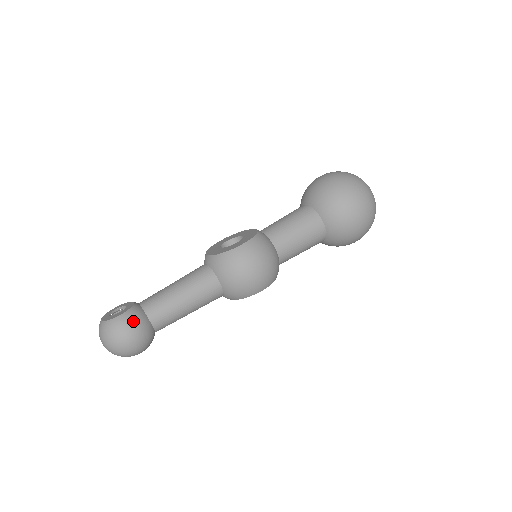
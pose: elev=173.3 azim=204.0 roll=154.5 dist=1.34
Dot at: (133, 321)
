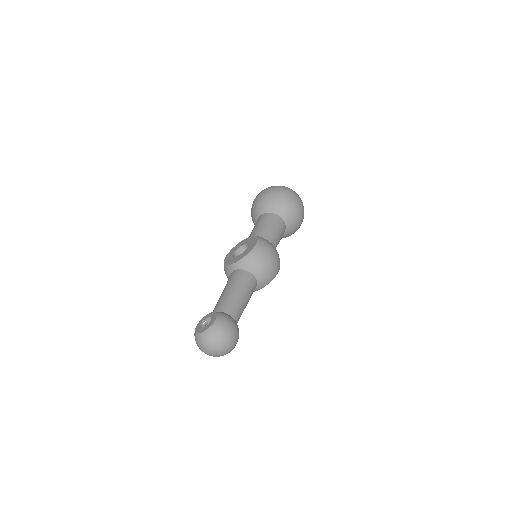
Dot at: (227, 319)
